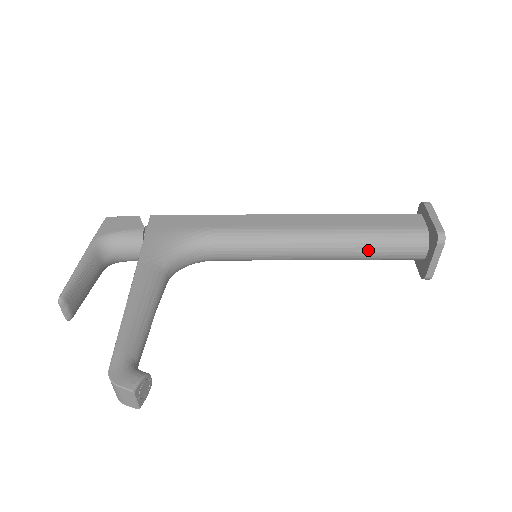
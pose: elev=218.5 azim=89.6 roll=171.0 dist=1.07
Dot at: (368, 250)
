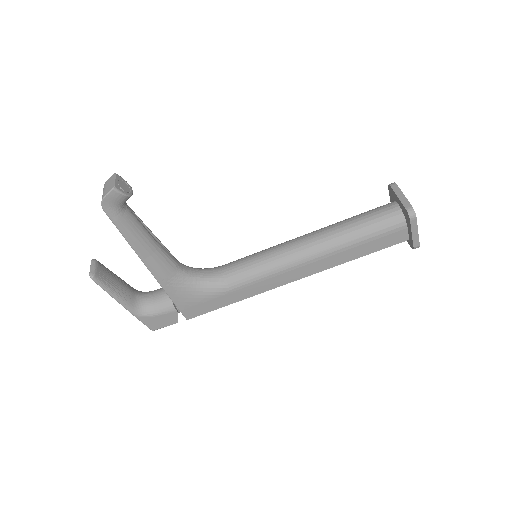
Dot at: (347, 222)
